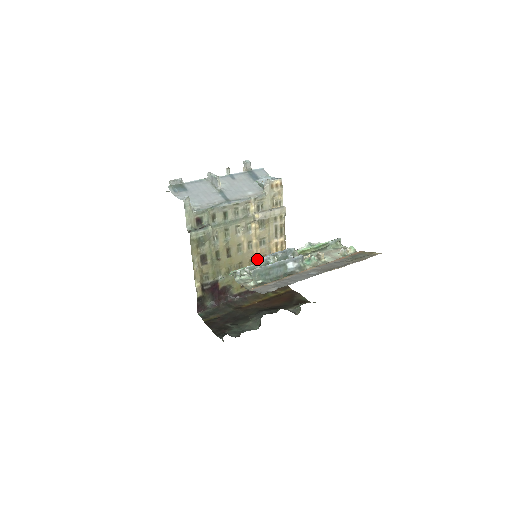
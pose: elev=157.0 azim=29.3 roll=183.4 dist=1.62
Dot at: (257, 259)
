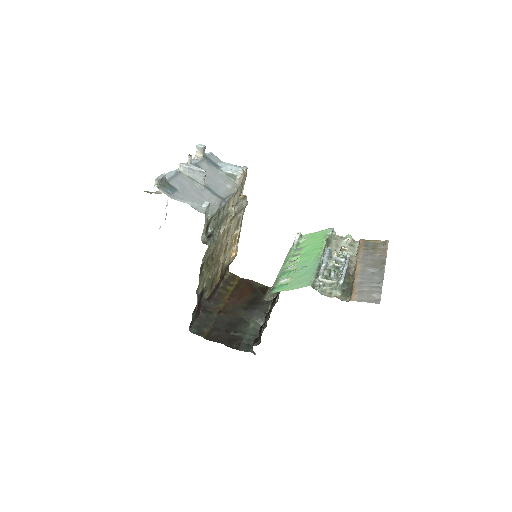
Dot at: (223, 255)
